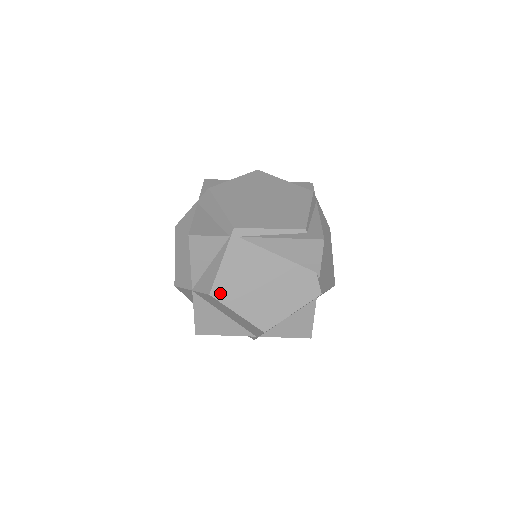
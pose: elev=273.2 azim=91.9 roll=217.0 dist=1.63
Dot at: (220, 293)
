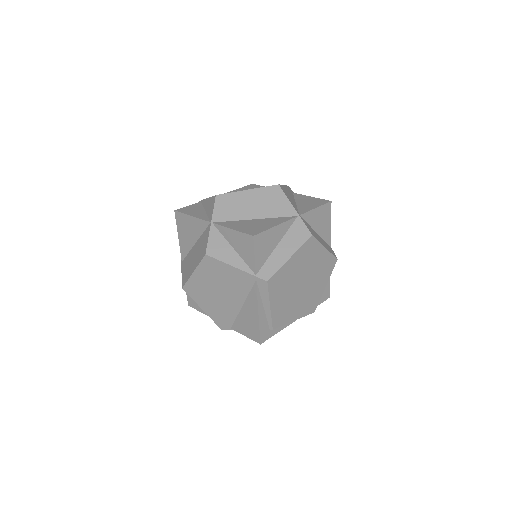
Dot at: occluded
